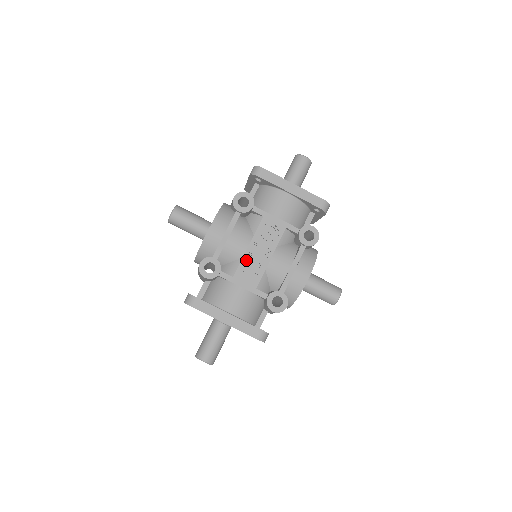
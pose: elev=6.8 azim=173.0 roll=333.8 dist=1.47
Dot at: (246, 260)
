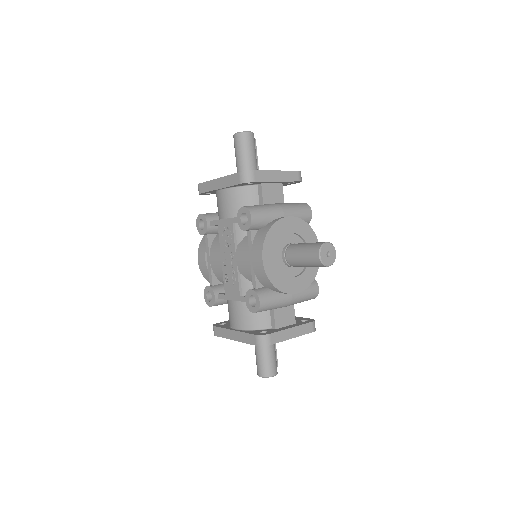
Dot at: (225, 274)
